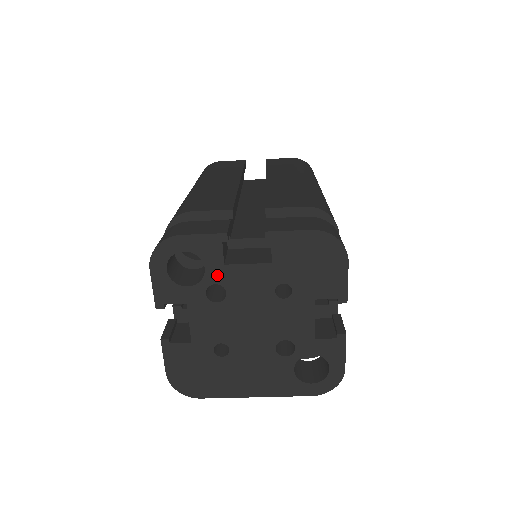
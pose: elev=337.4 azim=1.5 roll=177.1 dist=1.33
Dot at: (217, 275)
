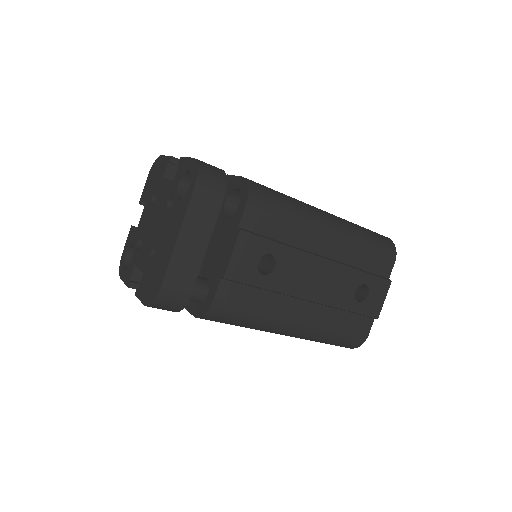
Dot at: (136, 239)
